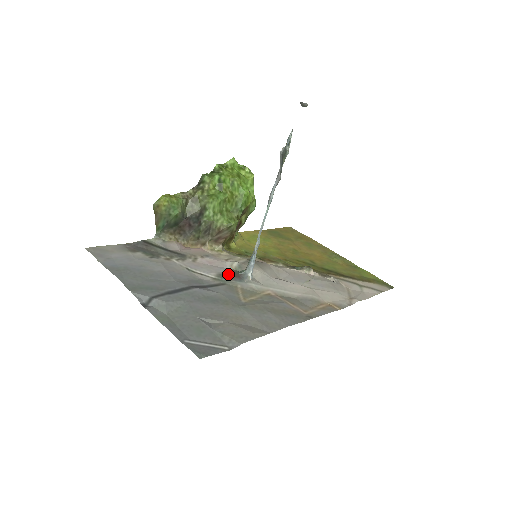
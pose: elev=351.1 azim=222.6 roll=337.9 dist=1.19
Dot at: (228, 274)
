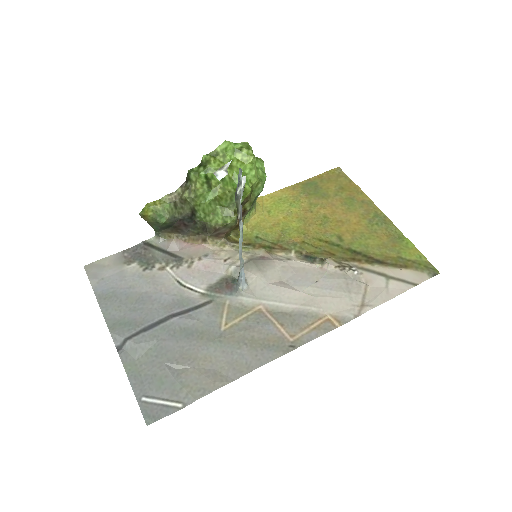
Dot at: (220, 285)
